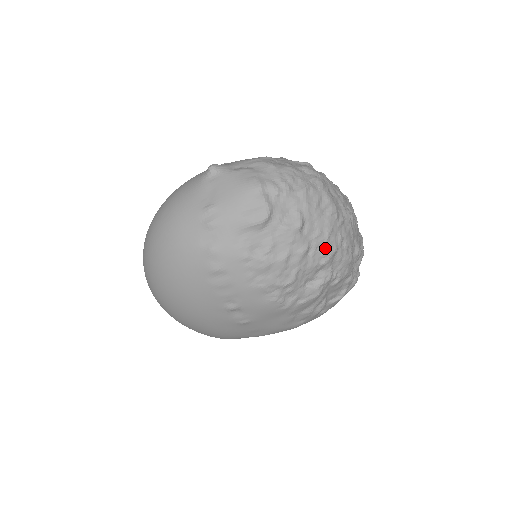
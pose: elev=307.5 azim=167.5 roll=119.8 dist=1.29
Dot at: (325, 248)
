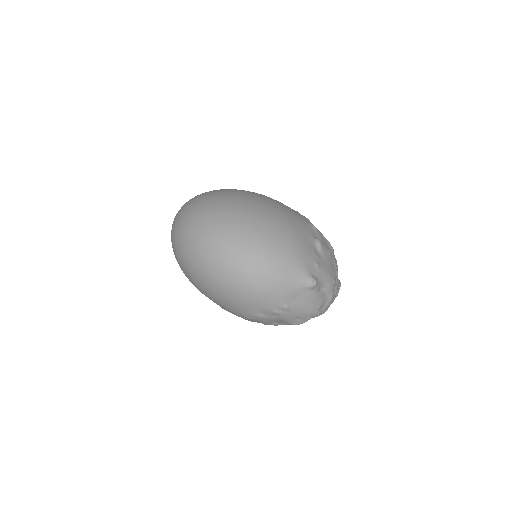
Dot at: occluded
